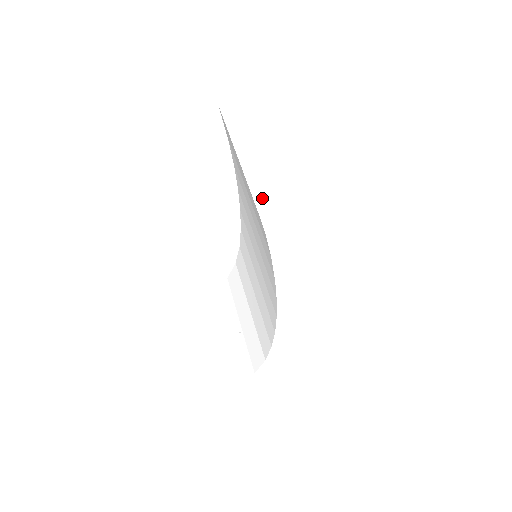
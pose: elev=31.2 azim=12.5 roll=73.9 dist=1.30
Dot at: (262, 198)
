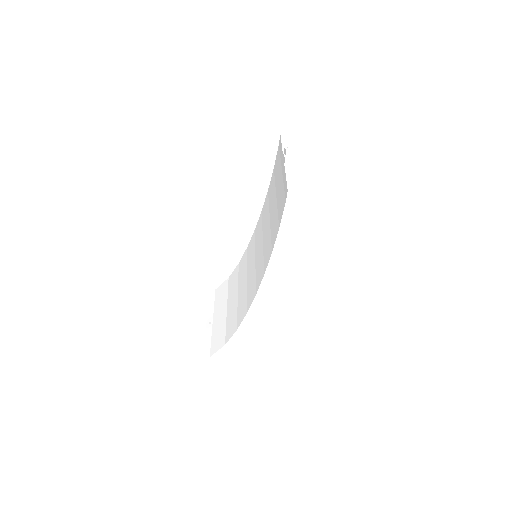
Dot at: (292, 183)
